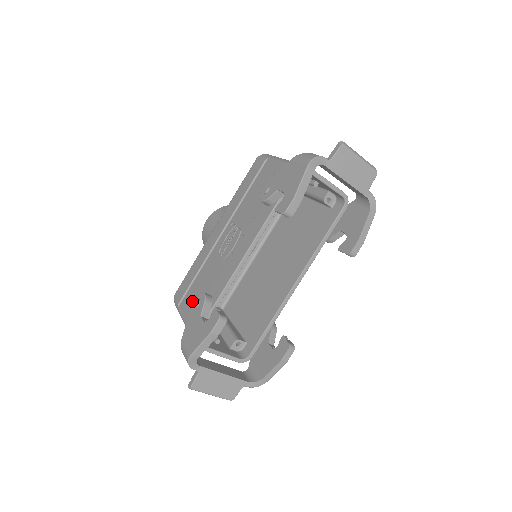
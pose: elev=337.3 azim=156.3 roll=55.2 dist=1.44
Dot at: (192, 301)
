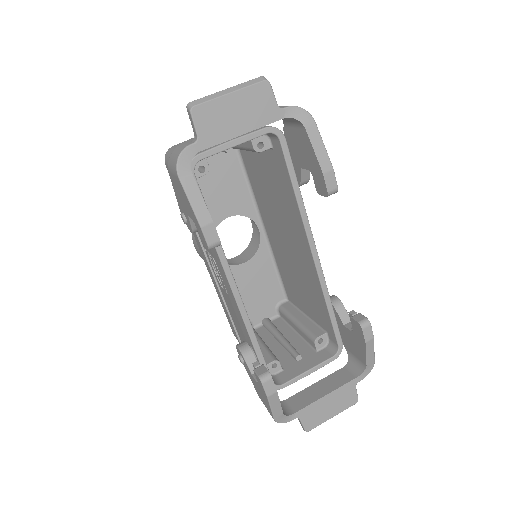
Dot at: occluded
